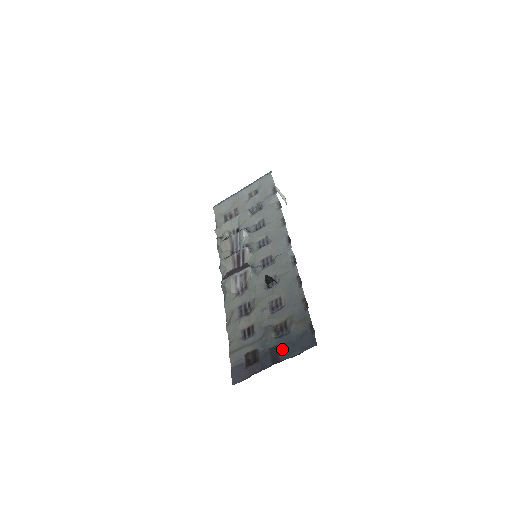
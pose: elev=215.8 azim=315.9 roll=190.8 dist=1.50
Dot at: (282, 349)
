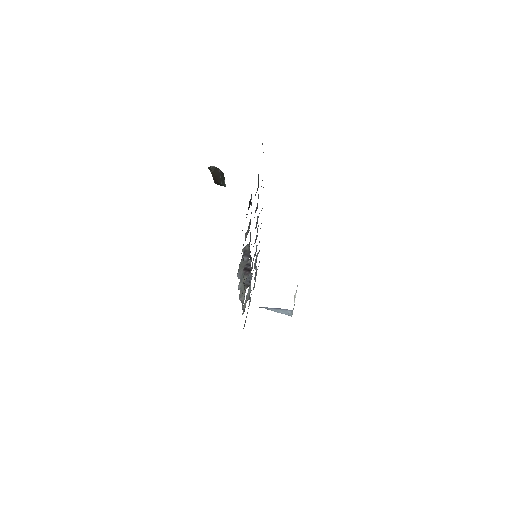
Dot at: occluded
